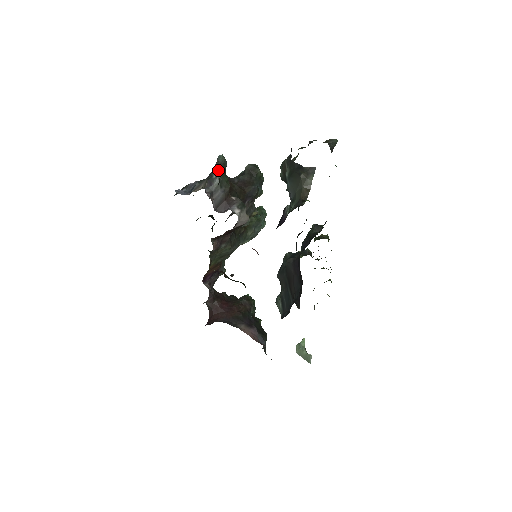
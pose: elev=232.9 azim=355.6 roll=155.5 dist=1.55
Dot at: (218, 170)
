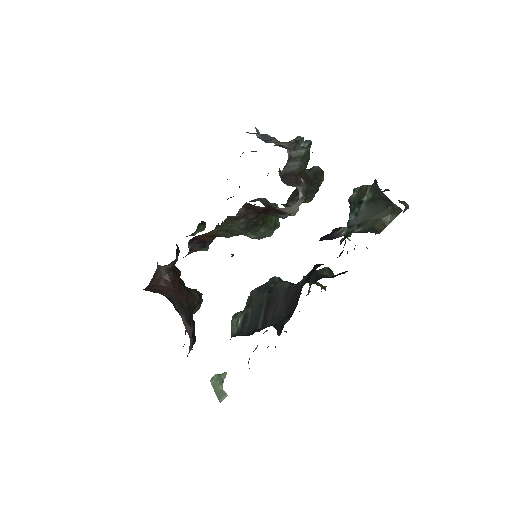
Dot at: (311, 142)
